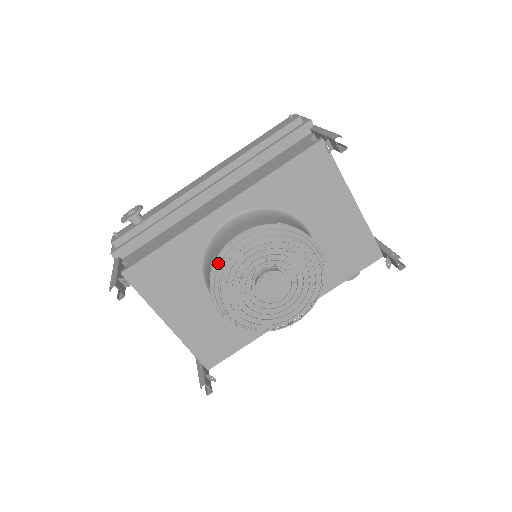
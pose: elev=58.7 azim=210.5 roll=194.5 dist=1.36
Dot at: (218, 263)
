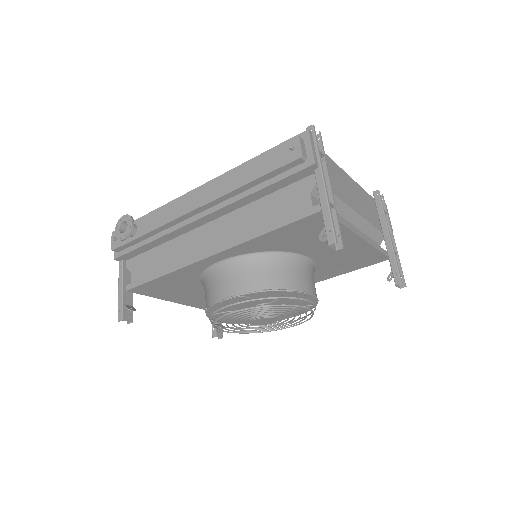
Dot at: (211, 308)
